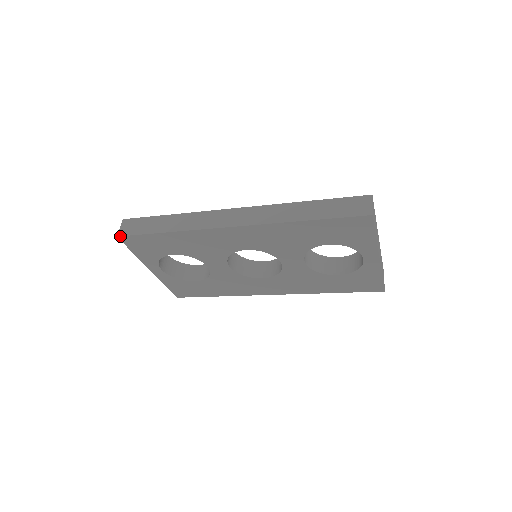
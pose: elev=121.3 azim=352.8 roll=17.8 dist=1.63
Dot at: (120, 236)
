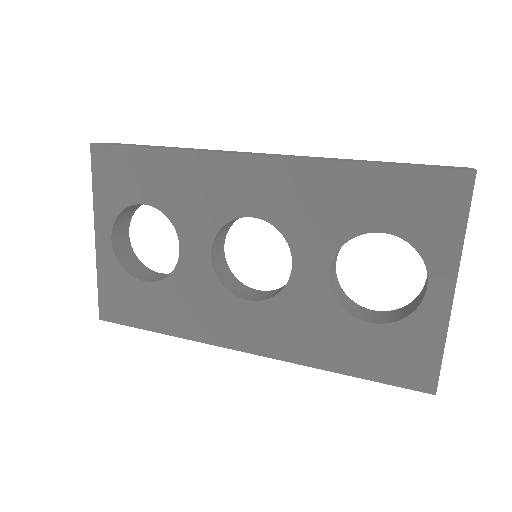
Dot at: (95, 143)
